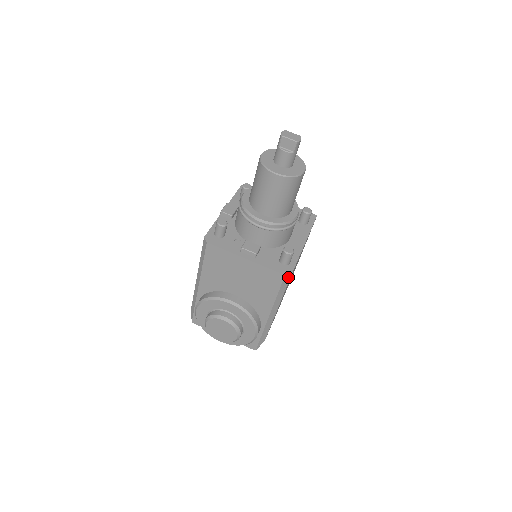
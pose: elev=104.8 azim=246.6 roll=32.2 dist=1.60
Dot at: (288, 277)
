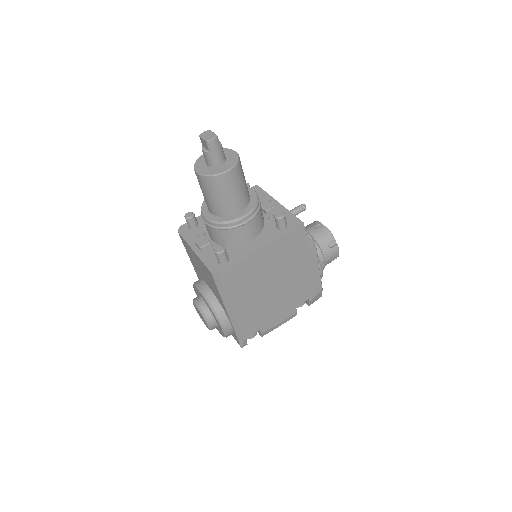
Dot at: (217, 276)
